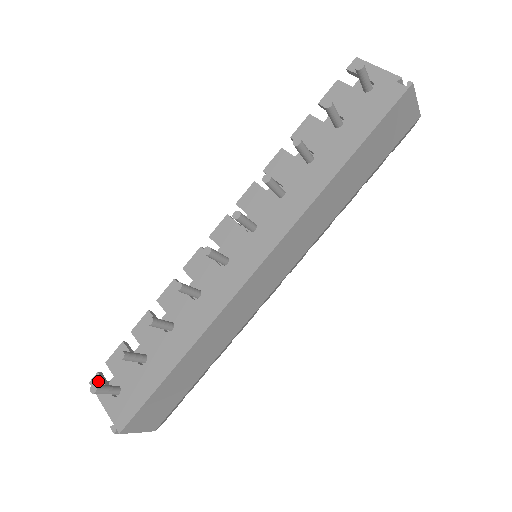
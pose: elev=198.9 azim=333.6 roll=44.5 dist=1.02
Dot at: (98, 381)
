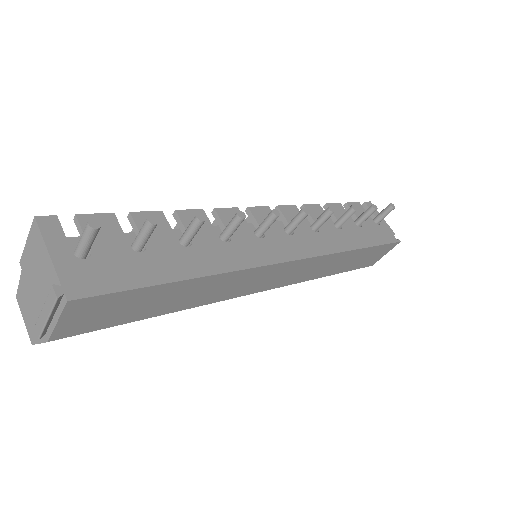
Dot at: (54, 224)
